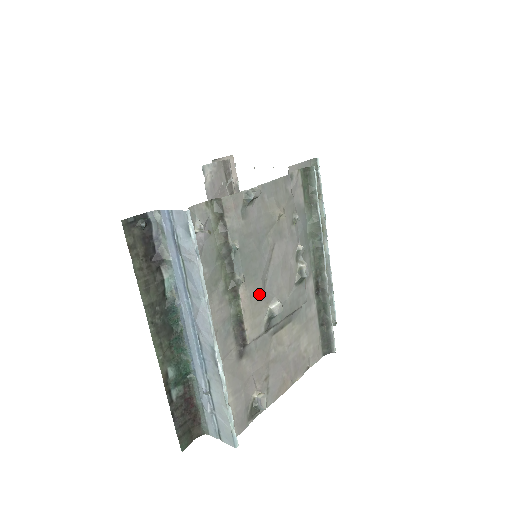
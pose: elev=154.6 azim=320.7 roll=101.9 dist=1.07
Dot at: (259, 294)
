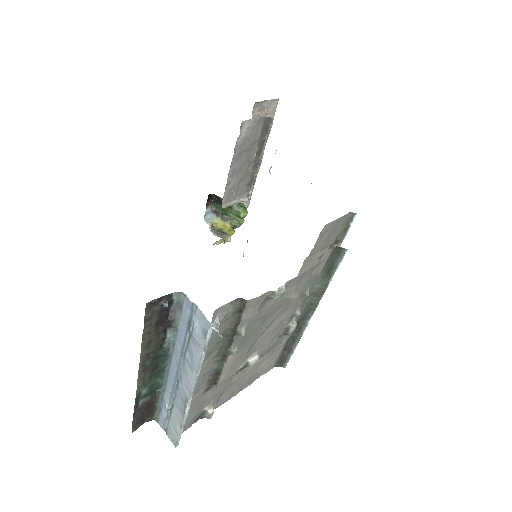
Dot at: (244, 355)
